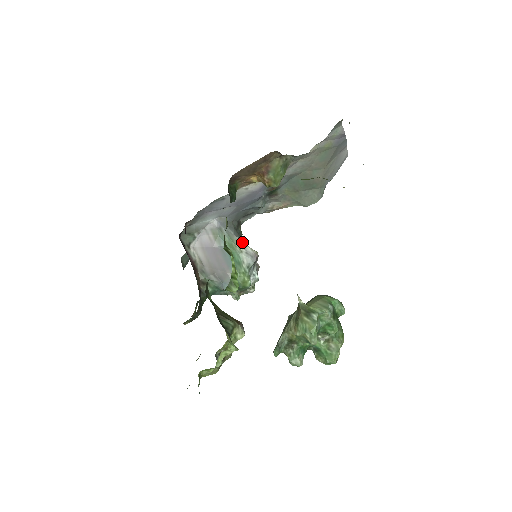
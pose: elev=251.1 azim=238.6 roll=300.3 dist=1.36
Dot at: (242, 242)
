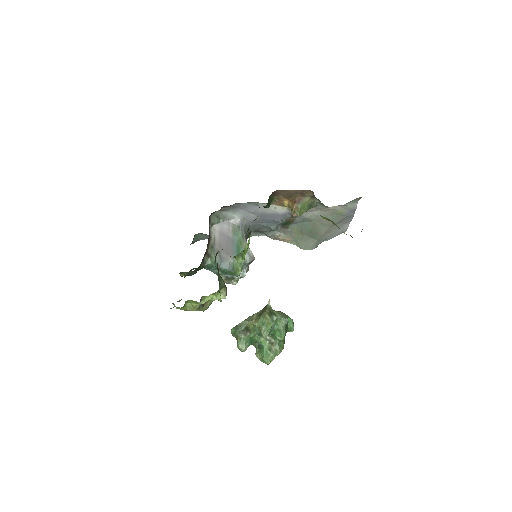
Dot at: occluded
